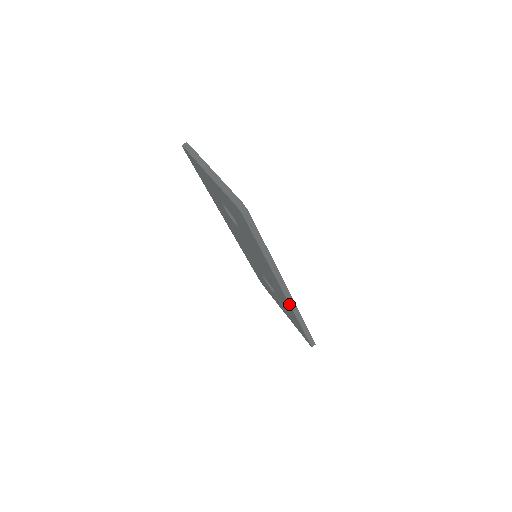
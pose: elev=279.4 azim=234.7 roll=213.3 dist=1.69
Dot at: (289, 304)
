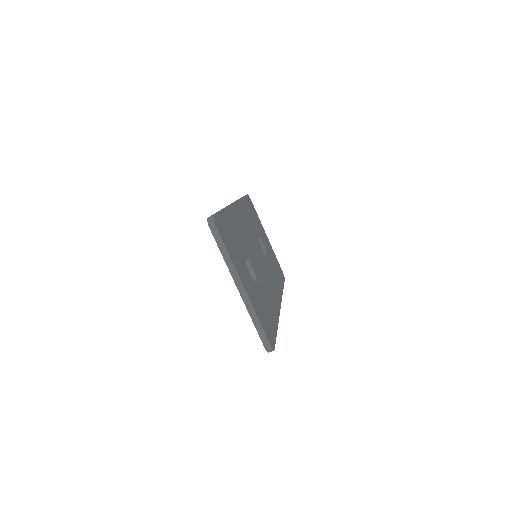
Dot at: occluded
